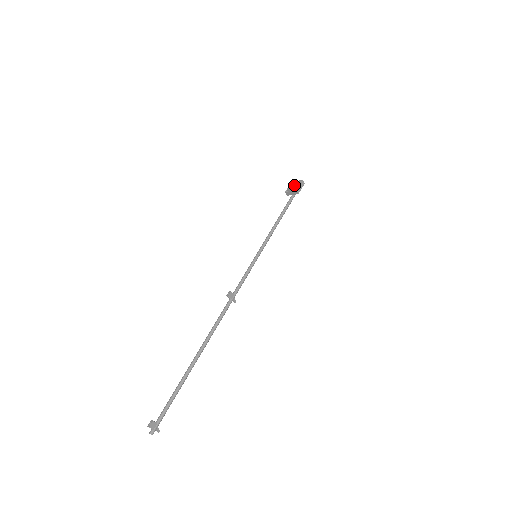
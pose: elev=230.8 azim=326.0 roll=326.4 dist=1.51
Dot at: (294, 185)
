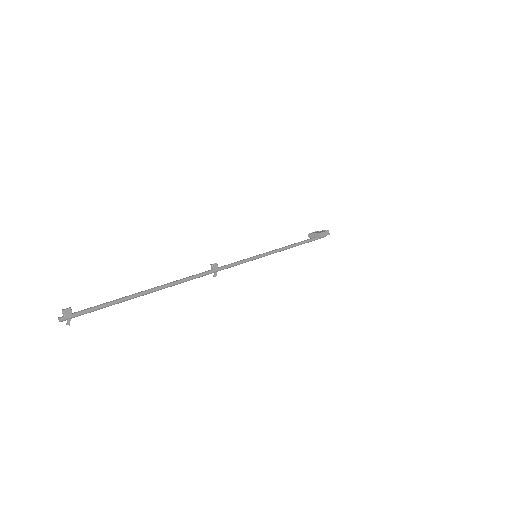
Dot at: (319, 231)
